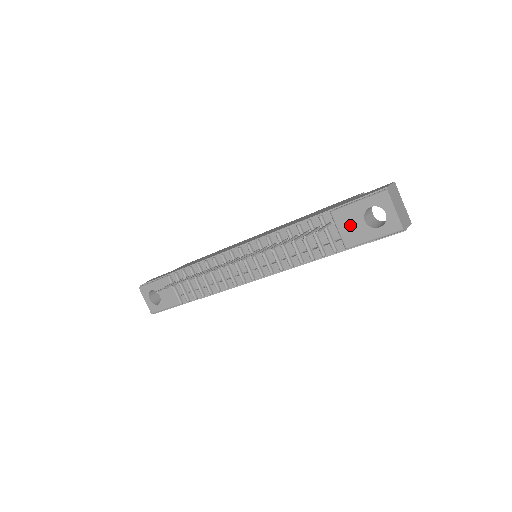
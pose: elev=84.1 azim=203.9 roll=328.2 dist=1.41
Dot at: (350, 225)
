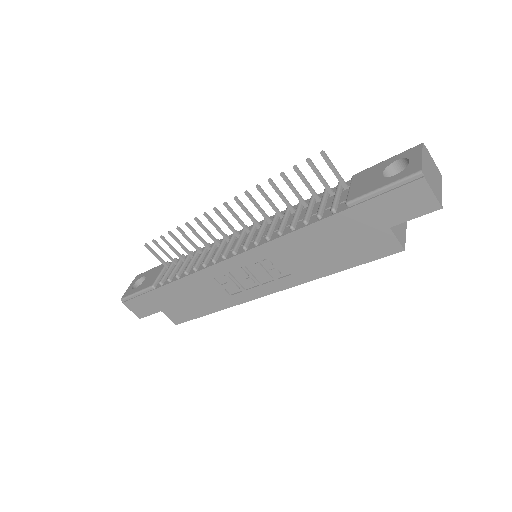
Dot at: (365, 181)
